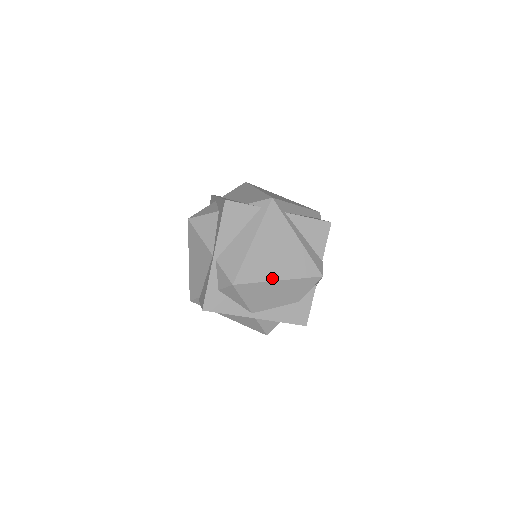
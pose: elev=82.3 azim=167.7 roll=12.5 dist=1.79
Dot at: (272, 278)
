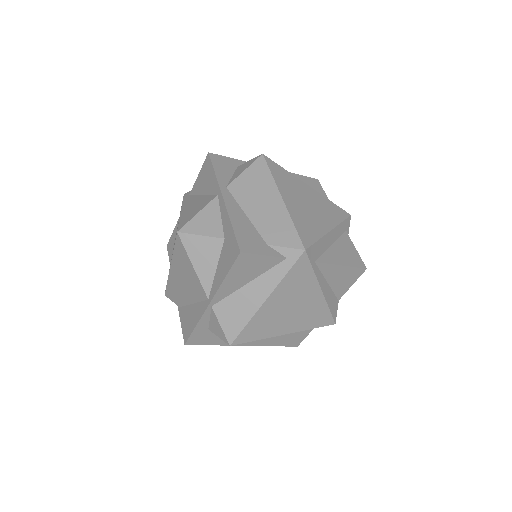
Dot at: (278, 333)
